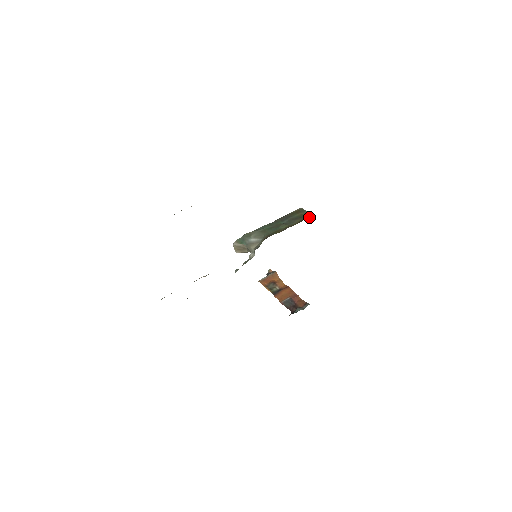
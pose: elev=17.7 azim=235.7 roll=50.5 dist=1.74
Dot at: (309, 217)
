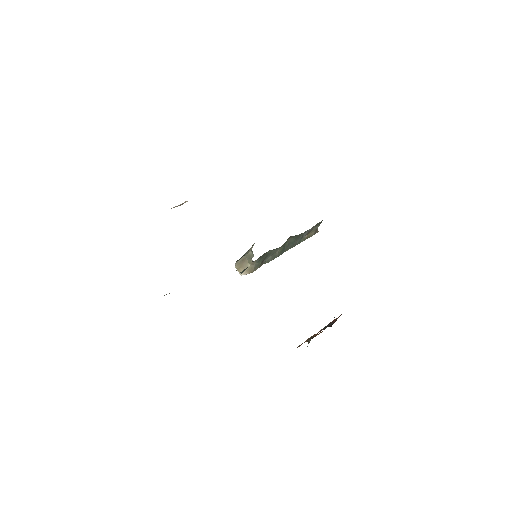
Dot at: occluded
